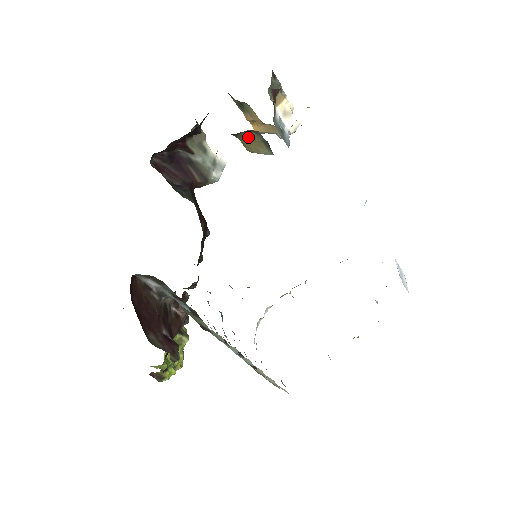
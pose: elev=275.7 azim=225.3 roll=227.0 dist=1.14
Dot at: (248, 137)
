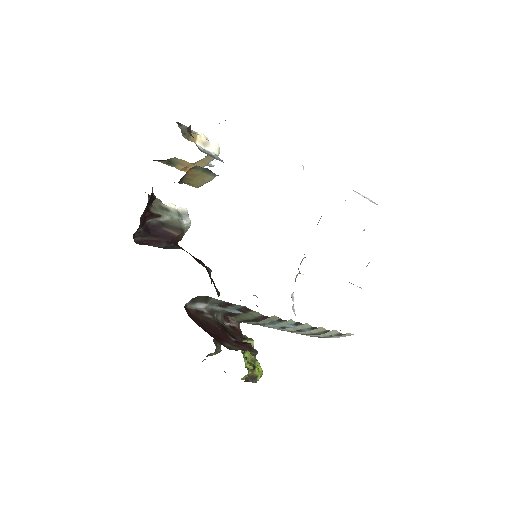
Dot at: (191, 176)
